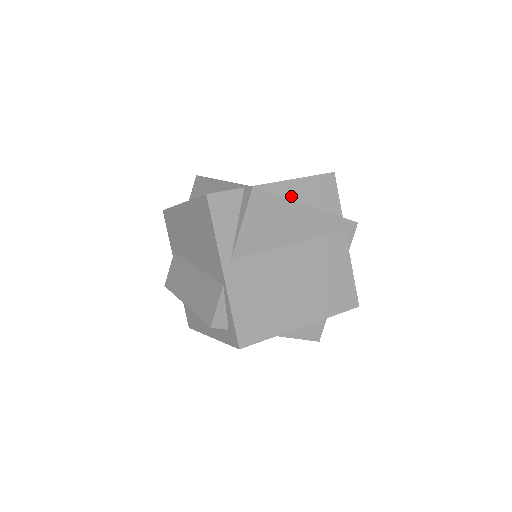
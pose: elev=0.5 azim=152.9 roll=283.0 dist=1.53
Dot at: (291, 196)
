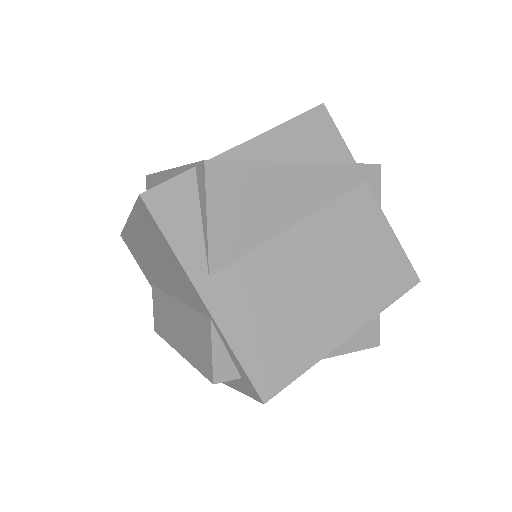
Dot at: (270, 157)
